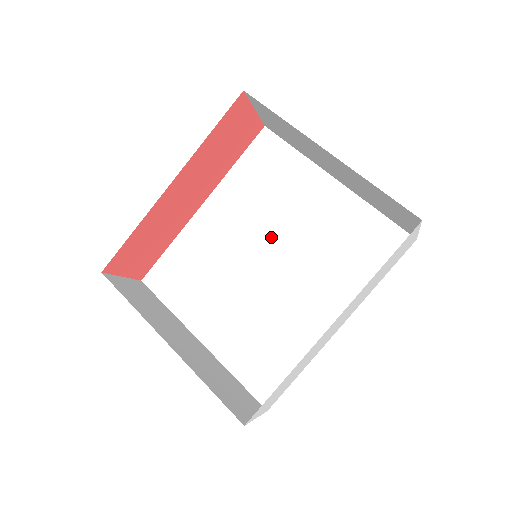
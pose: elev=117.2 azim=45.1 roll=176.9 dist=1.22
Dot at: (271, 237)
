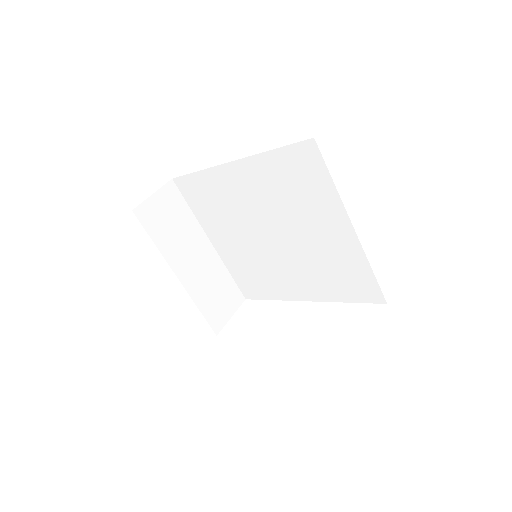
Dot at: (282, 226)
